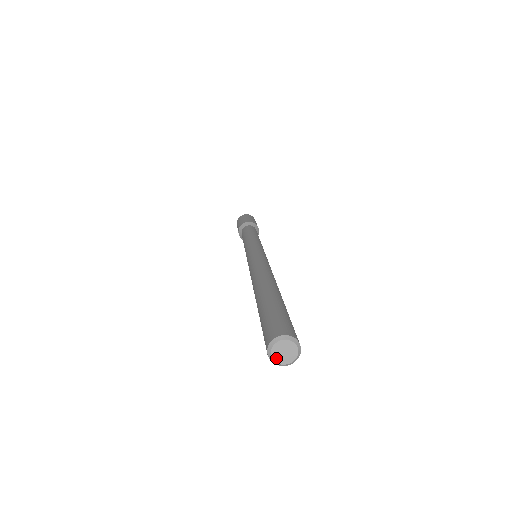
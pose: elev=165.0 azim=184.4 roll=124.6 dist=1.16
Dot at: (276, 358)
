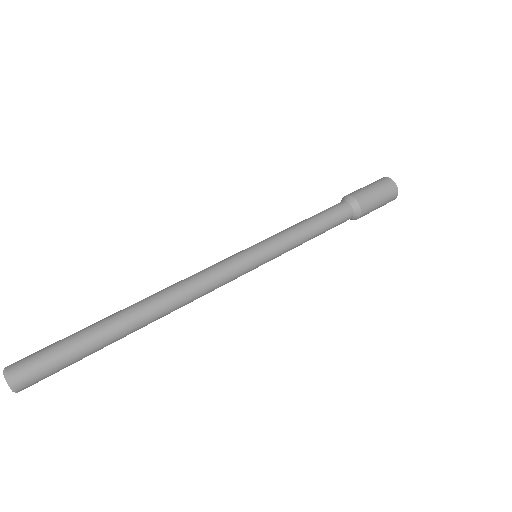
Dot at: occluded
